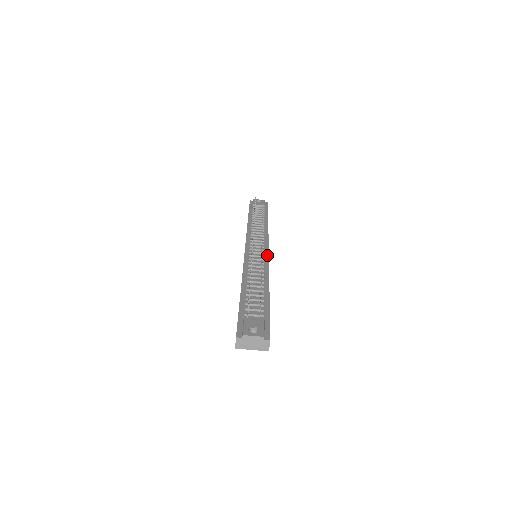
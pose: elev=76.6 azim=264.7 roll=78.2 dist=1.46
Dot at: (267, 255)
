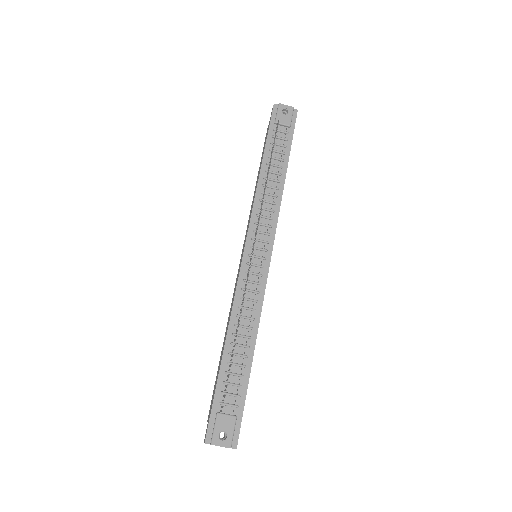
Dot at: (267, 271)
